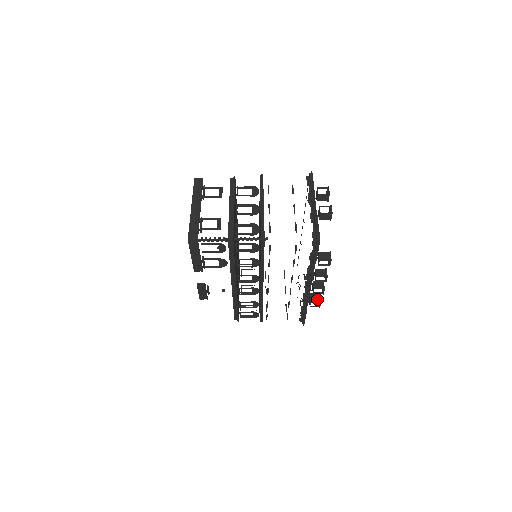
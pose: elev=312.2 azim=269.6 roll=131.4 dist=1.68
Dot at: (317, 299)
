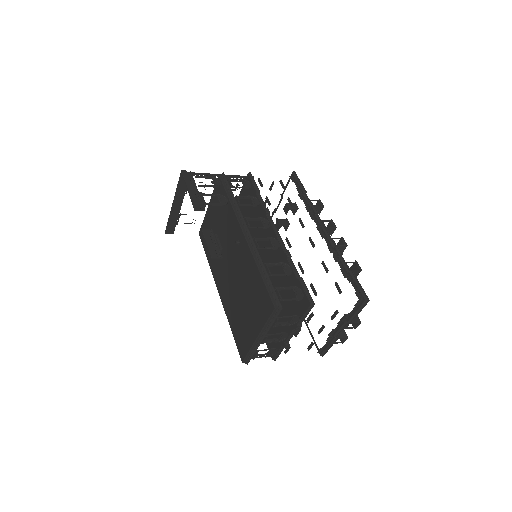
Dot at: occluded
